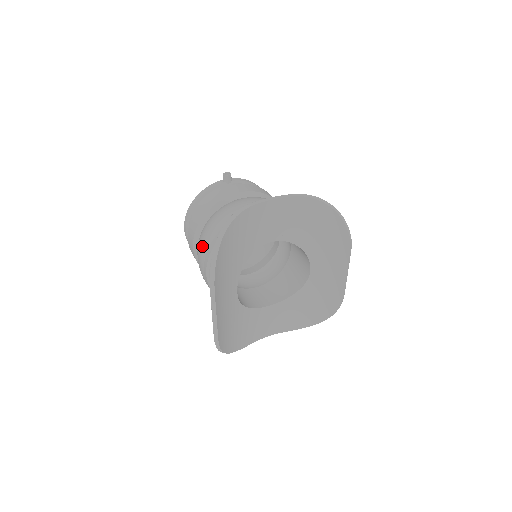
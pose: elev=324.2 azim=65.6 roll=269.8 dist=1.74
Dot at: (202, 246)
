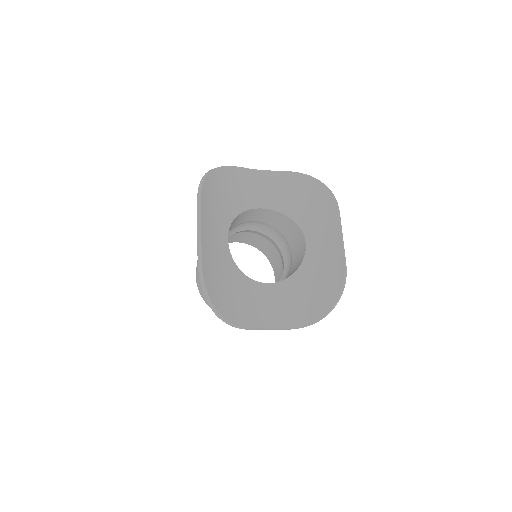
Dot at: occluded
